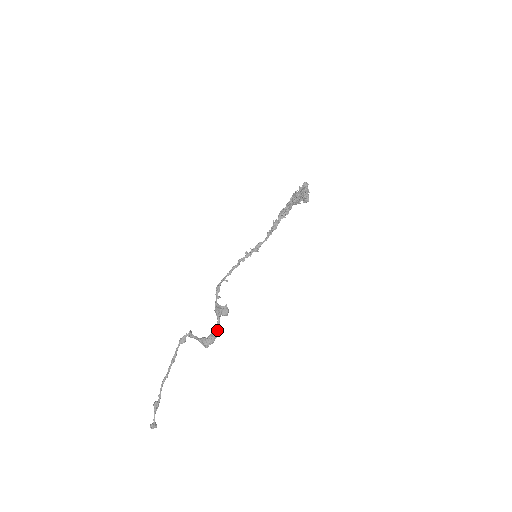
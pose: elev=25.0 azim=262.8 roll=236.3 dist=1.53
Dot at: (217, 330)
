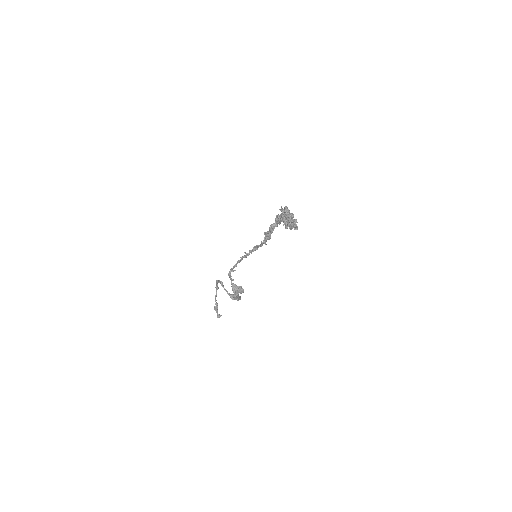
Dot at: (239, 298)
